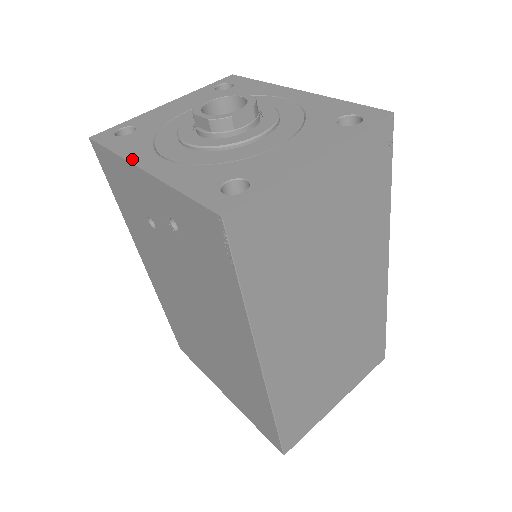
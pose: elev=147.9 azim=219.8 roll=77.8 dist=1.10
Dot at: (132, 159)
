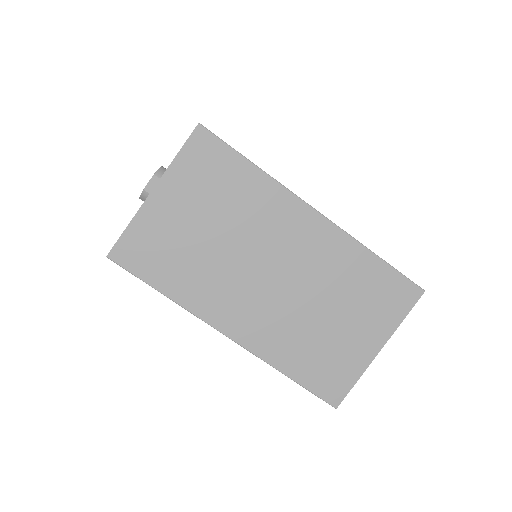
Dot at: occluded
